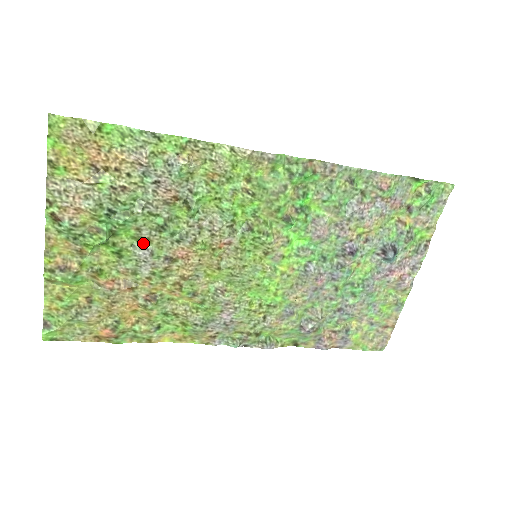
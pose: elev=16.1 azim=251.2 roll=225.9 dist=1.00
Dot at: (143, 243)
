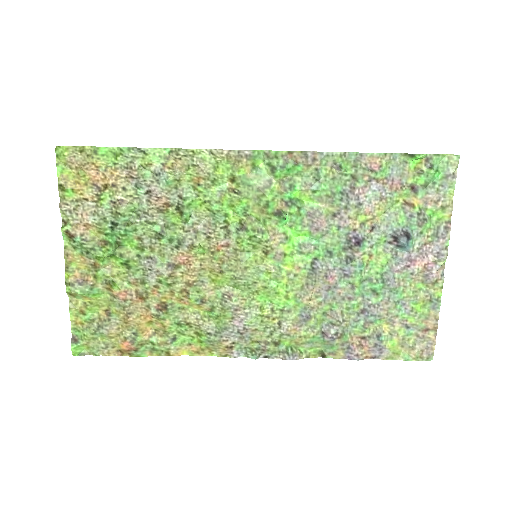
Dot at: (147, 252)
